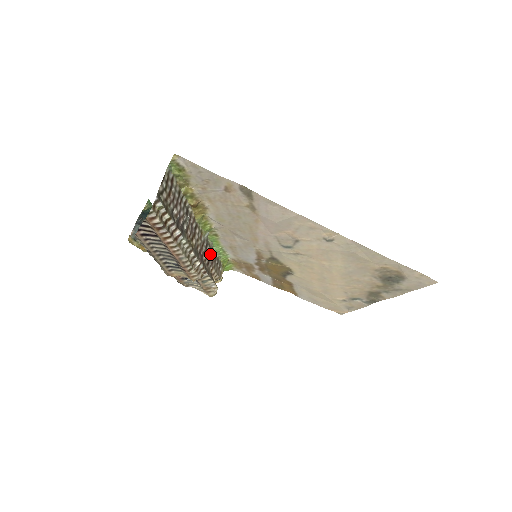
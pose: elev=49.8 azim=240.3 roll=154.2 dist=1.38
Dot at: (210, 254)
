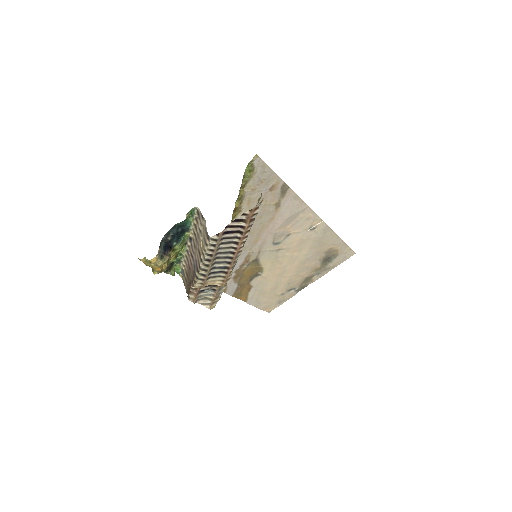
Dot at: occluded
